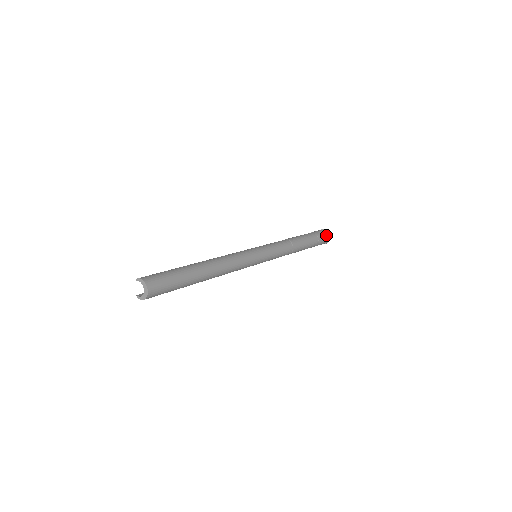
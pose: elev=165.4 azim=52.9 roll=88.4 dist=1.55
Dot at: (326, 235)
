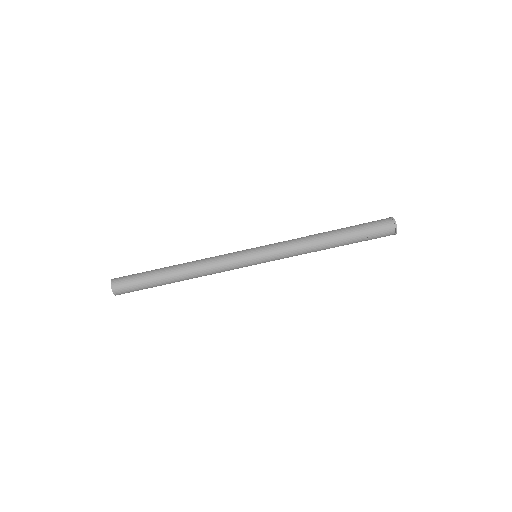
Dot at: (385, 222)
